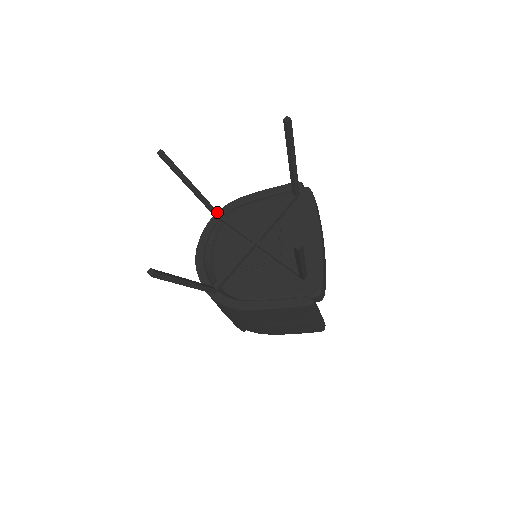
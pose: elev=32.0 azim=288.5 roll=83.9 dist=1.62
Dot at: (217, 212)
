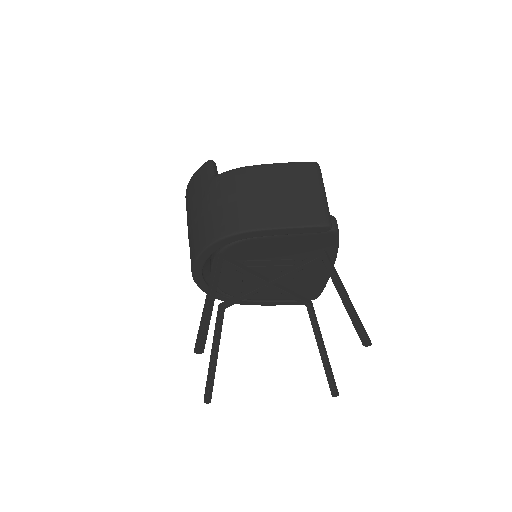
Dot at: (225, 261)
